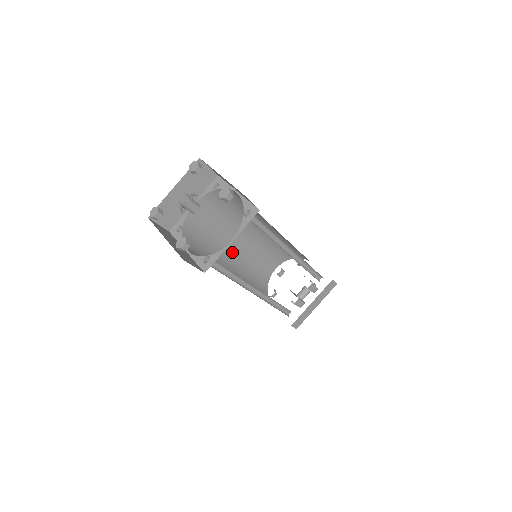
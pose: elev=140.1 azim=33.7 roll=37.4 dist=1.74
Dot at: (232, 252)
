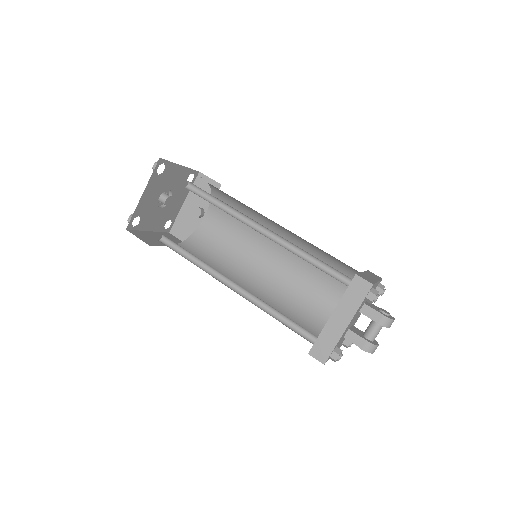
Dot at: (262, 270)
